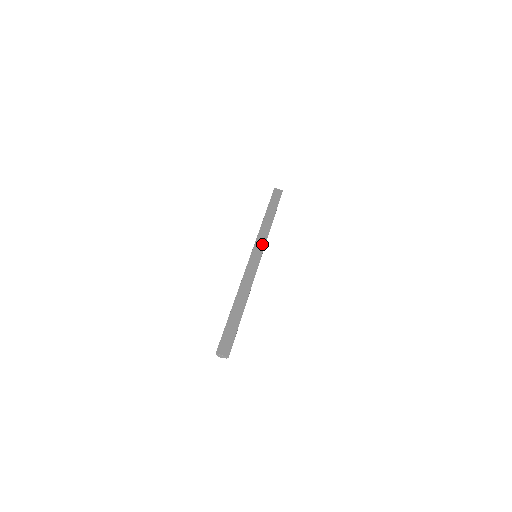
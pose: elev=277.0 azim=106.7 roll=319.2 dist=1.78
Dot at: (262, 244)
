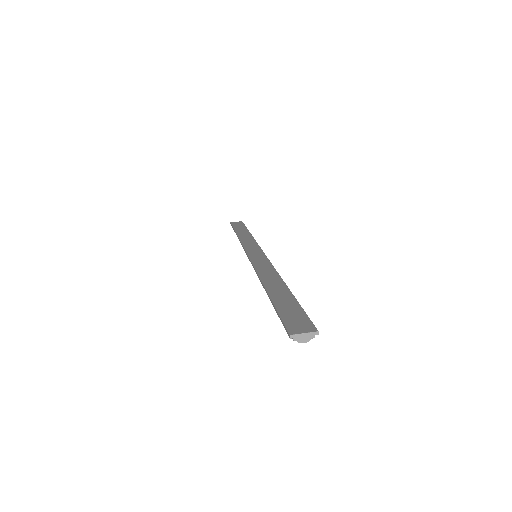
Dot at: (255, 247)
